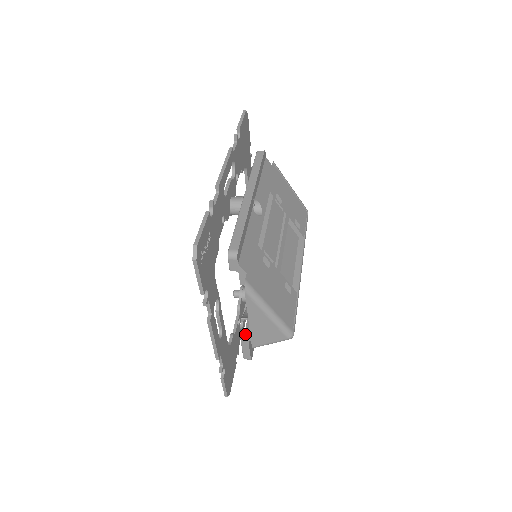
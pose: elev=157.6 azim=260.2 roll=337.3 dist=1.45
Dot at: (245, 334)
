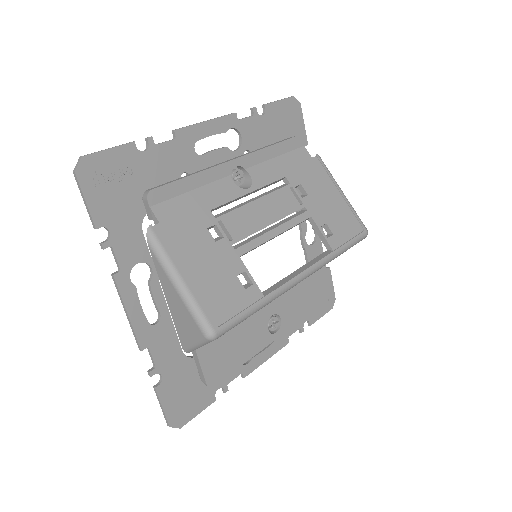
Dot at: occluded
